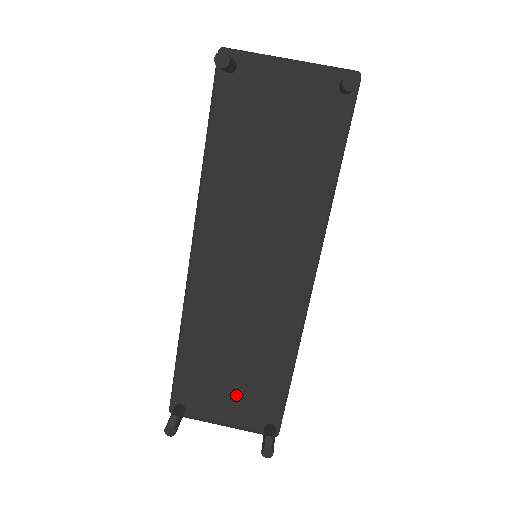
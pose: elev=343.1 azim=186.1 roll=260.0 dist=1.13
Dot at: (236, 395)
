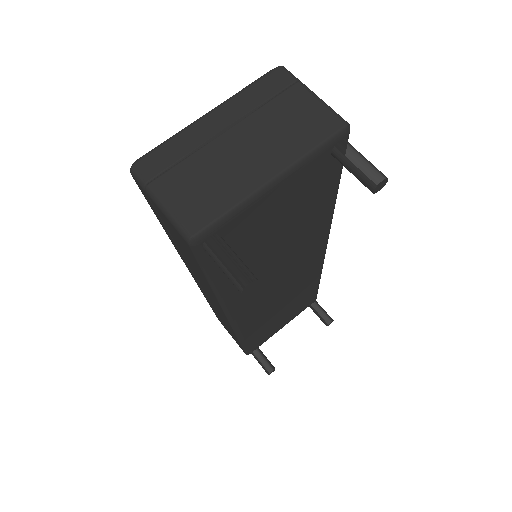
Dot at: (287, 316)
